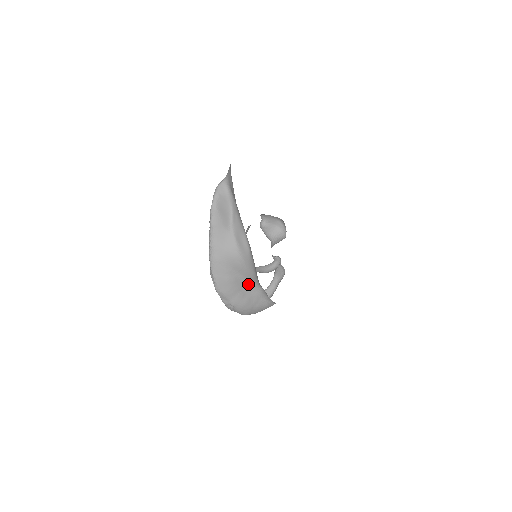
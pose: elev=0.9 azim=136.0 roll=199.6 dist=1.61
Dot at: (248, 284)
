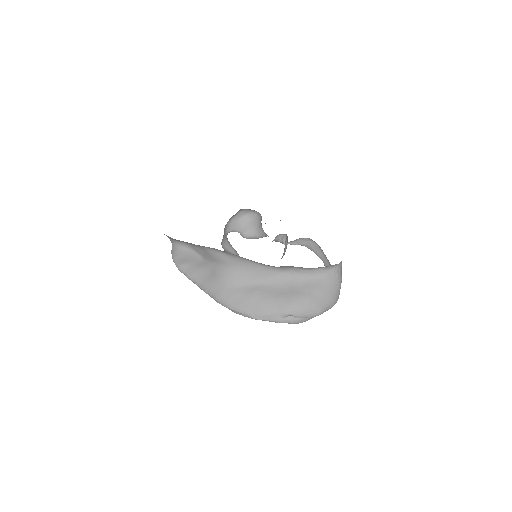
Dot at: (276, 282)
